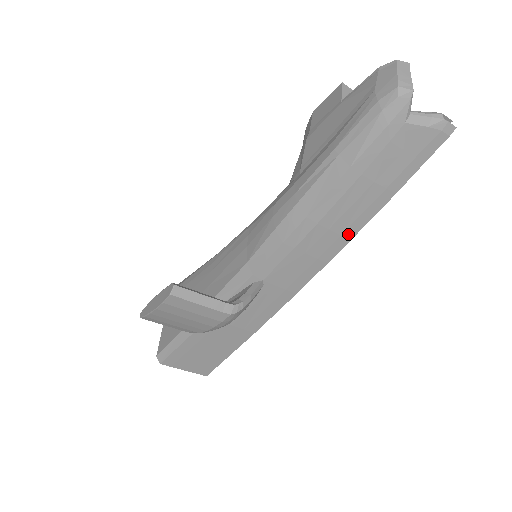
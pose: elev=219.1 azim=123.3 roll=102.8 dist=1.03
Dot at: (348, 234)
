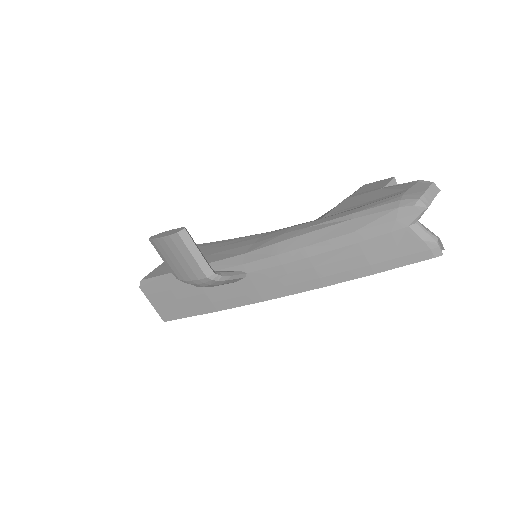
Dot at: (325, 281)
